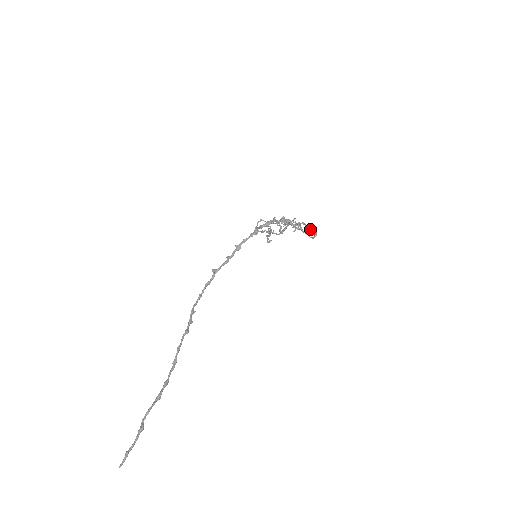
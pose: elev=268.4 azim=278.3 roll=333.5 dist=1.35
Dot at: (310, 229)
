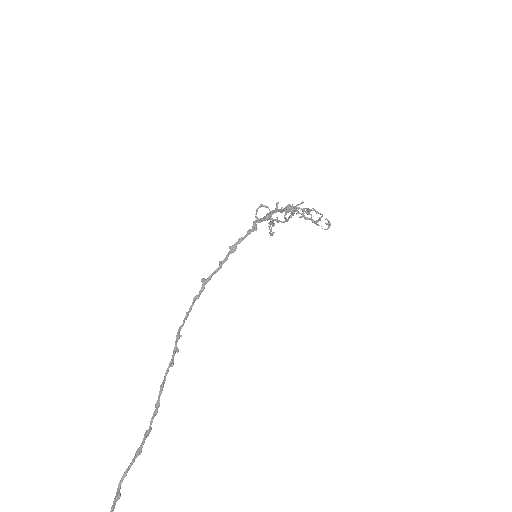
Dot at: (322, 216)
